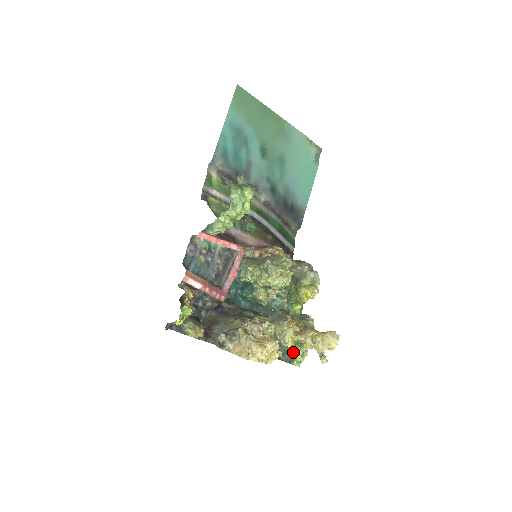
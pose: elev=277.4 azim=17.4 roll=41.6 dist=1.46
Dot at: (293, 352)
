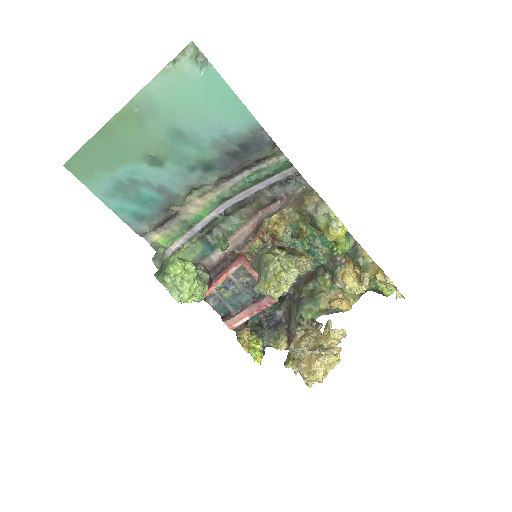
Dot at: (375, 288)
